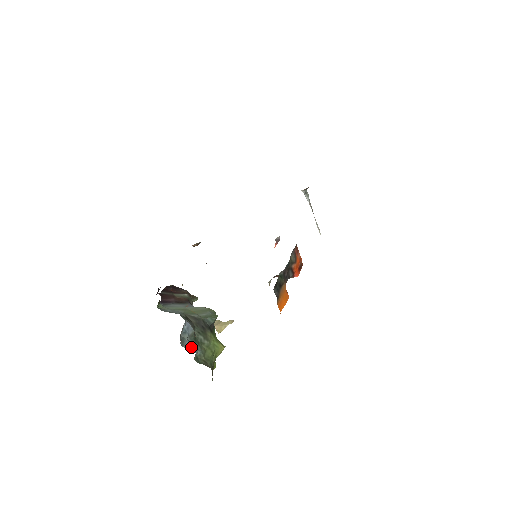
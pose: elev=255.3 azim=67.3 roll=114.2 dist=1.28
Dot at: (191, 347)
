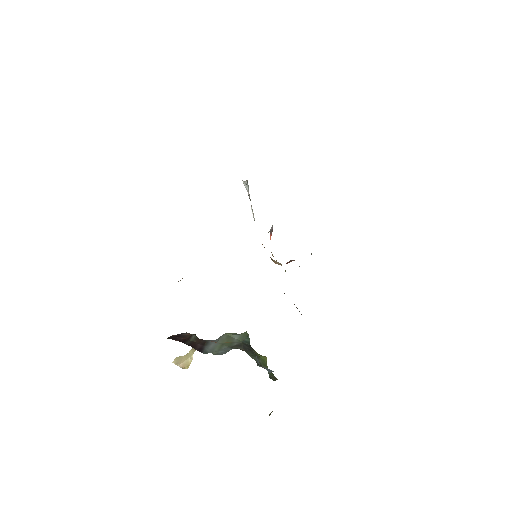
Dot at: (268, 369)
